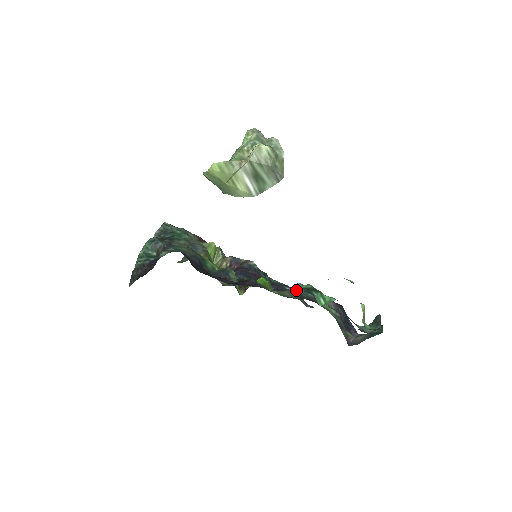
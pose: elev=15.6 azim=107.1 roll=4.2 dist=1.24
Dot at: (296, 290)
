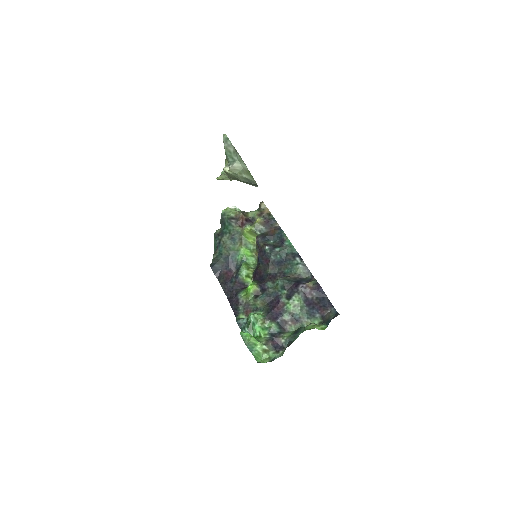
Dot at: (276, 287)
